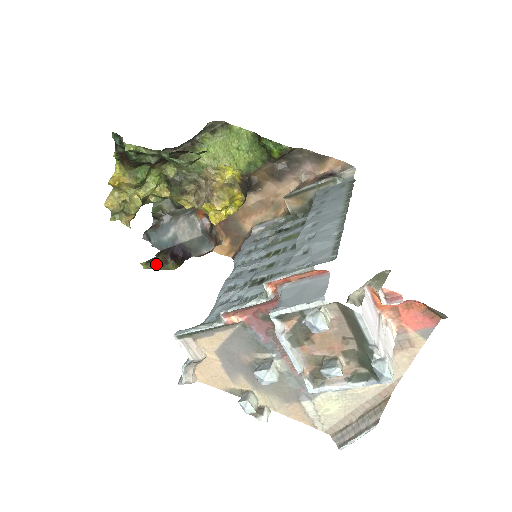
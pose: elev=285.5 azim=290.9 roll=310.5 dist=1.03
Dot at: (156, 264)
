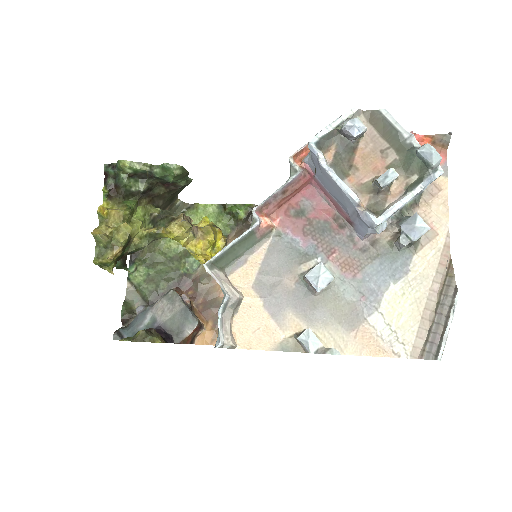
Dot at: (139, 333)
